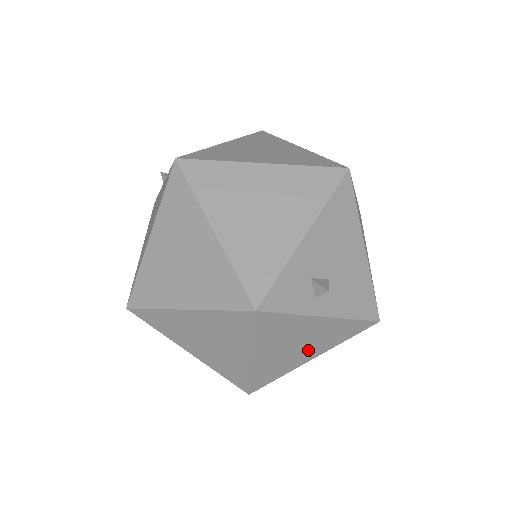
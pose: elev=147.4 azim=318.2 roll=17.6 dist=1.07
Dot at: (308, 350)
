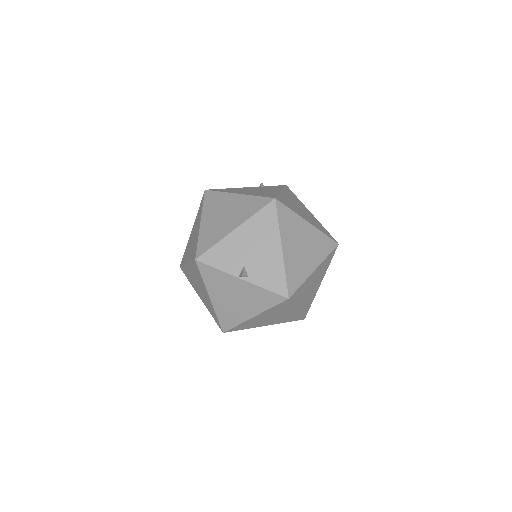
Dot at: occluded
